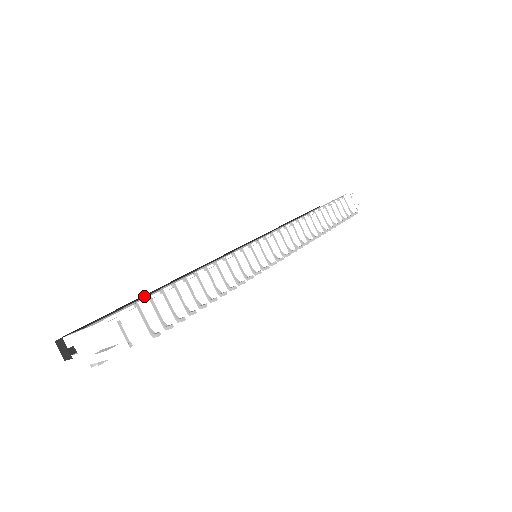
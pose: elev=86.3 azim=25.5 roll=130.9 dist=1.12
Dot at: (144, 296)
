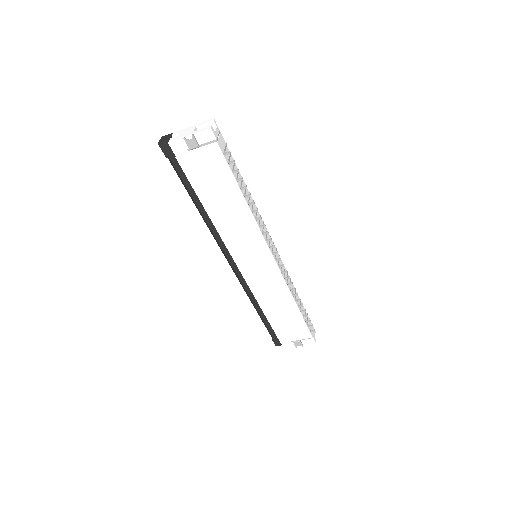
Dot at: occluded
